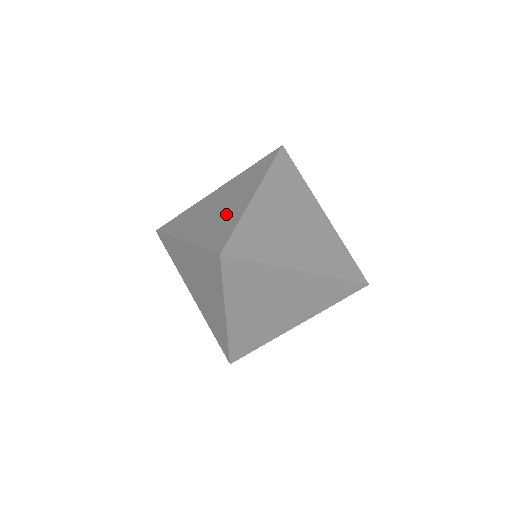
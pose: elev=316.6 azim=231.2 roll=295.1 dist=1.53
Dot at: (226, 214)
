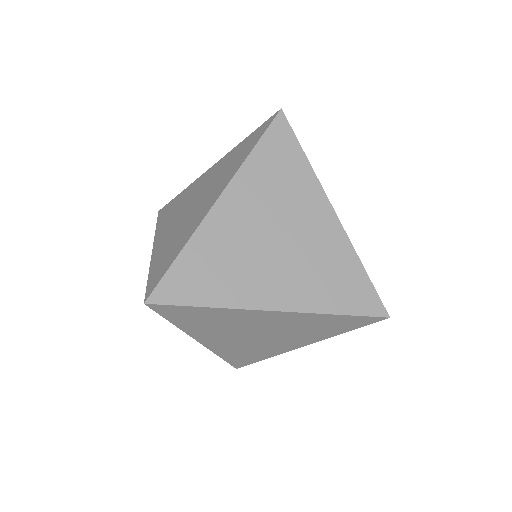
Dot at: (186, 225)
